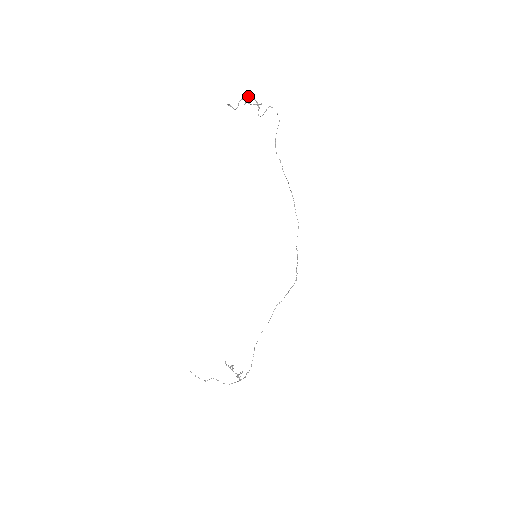
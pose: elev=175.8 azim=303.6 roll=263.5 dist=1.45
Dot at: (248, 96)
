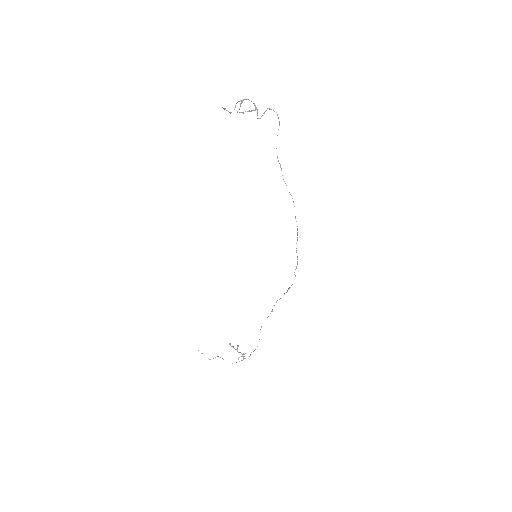
Dot at: occluded
